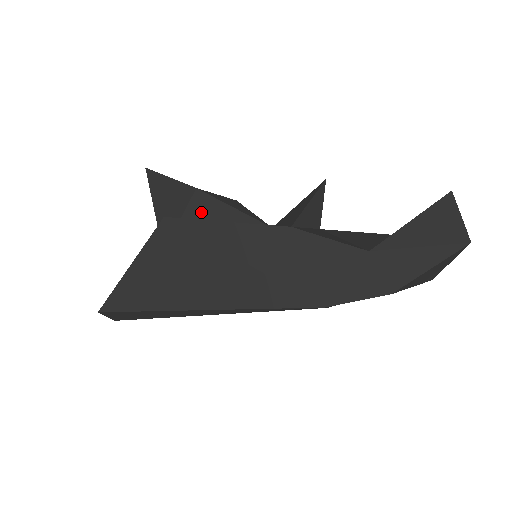
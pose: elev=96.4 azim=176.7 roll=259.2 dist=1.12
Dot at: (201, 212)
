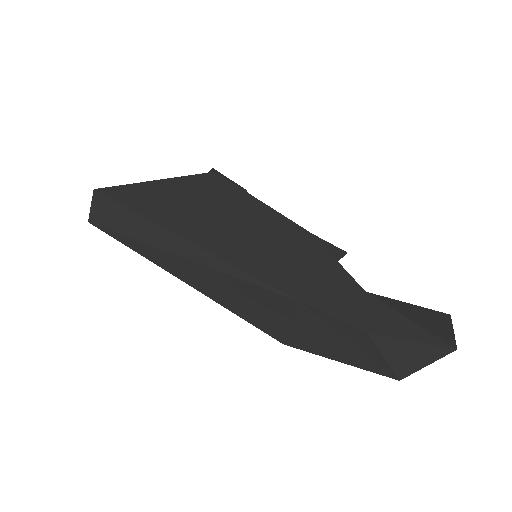
Dot at: occluded
